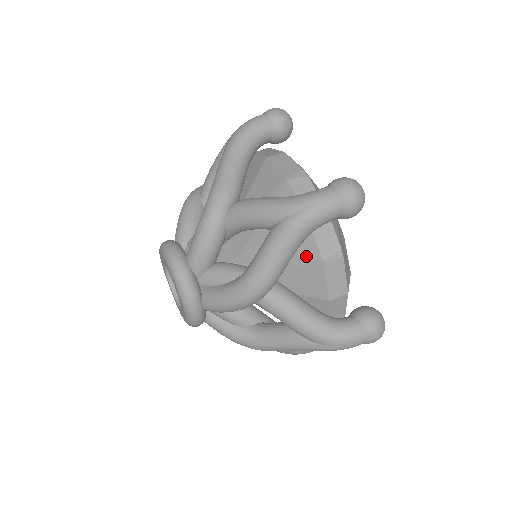
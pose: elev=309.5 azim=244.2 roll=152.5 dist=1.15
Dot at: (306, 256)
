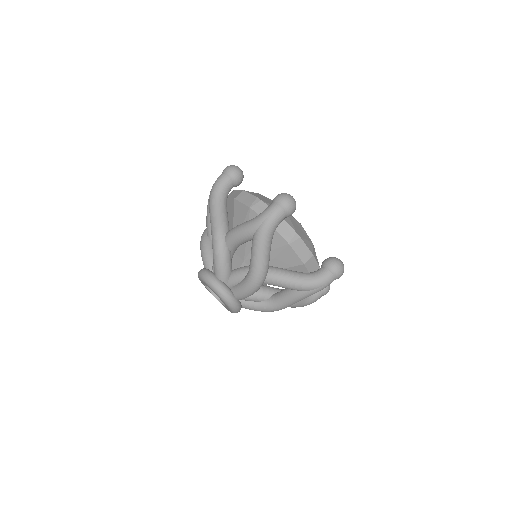
Dot at: (279, 245)
